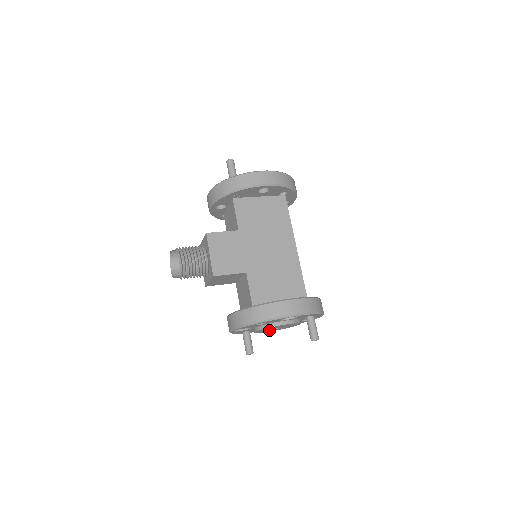
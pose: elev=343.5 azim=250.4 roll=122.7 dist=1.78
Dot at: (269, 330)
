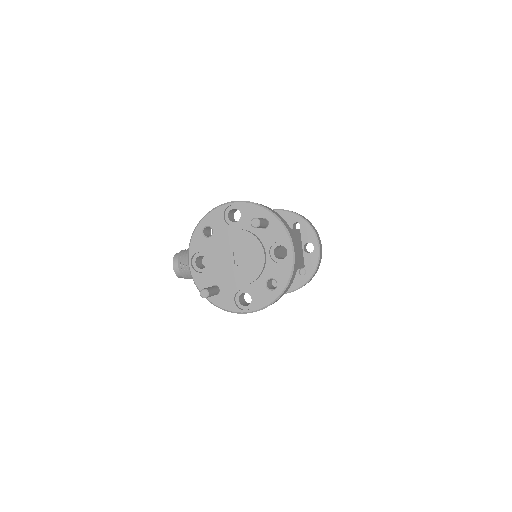
Dot at: (233, 271)
